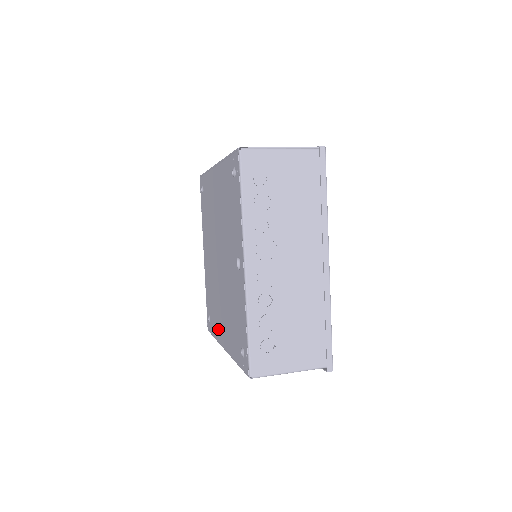
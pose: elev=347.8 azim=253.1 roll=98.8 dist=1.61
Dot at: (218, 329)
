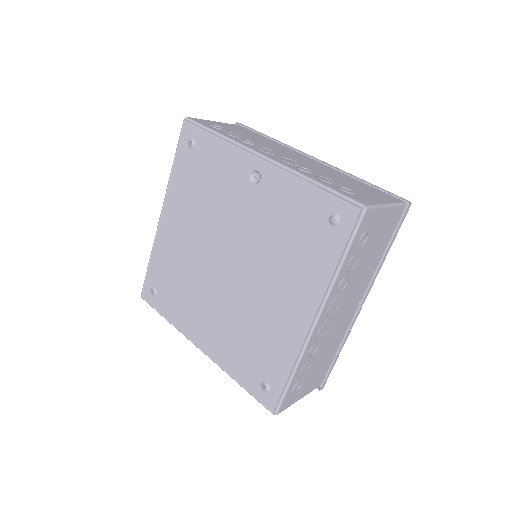
Dot at: (287, 338)
